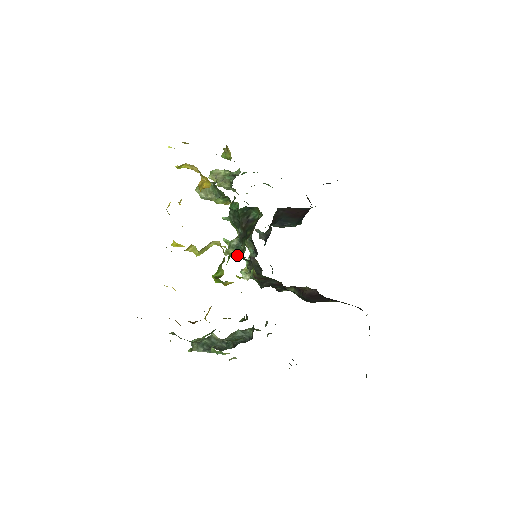
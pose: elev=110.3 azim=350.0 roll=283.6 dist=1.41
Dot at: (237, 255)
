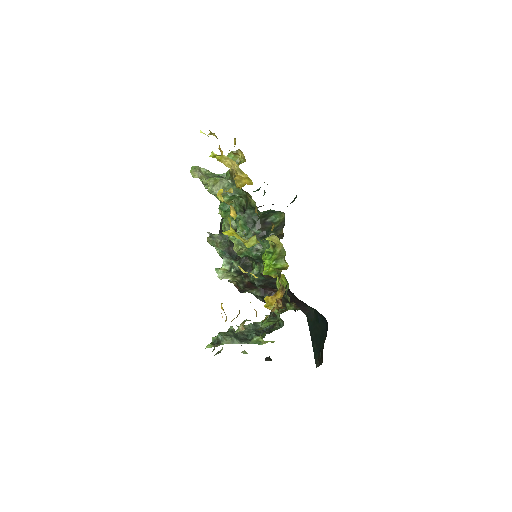
Dot at: (239, 253)
